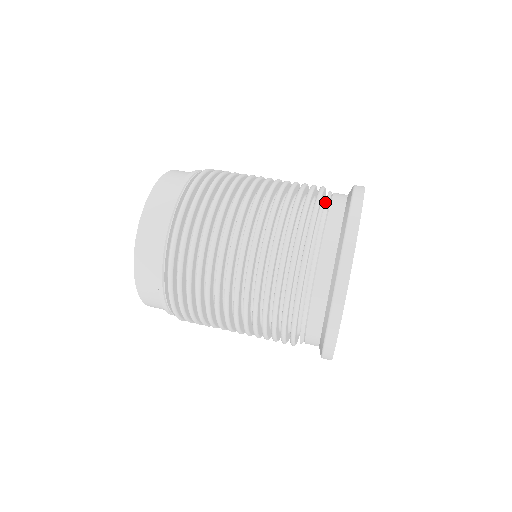
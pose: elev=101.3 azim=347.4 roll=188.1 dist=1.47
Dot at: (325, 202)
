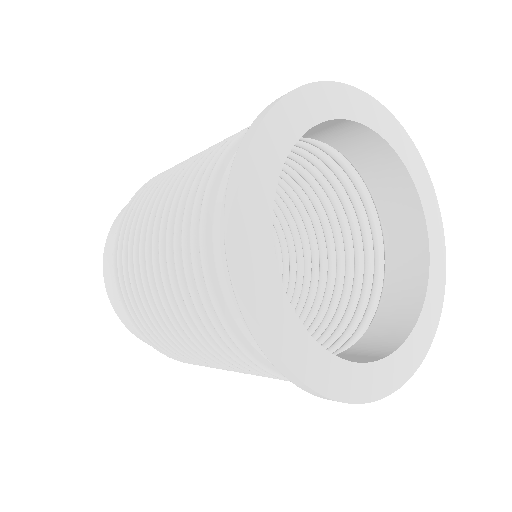
Dot at: (211, 233)
